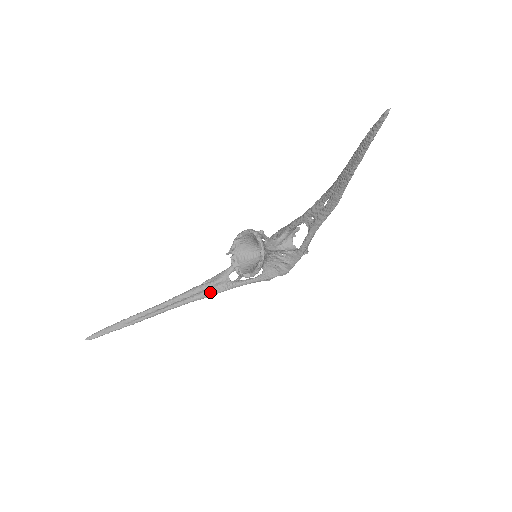
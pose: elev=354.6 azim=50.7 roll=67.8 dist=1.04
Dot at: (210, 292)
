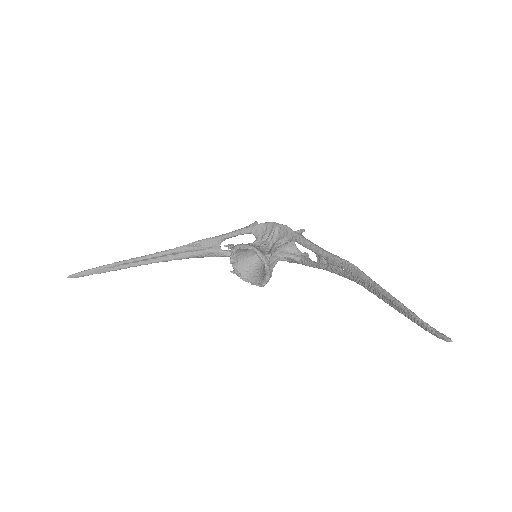
Dot at: (200, 256)
